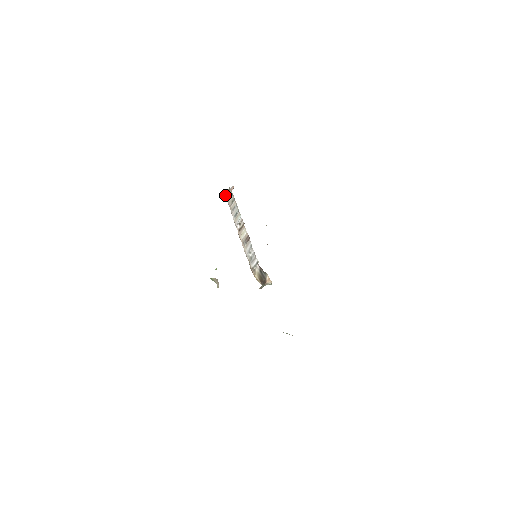
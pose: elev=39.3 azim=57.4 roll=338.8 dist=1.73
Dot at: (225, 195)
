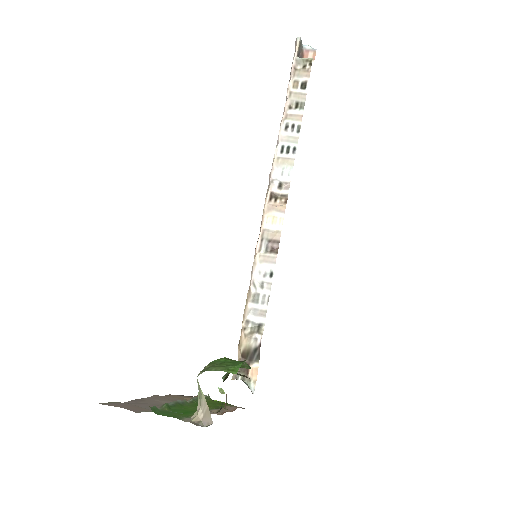
Dot at: (294, 60)
